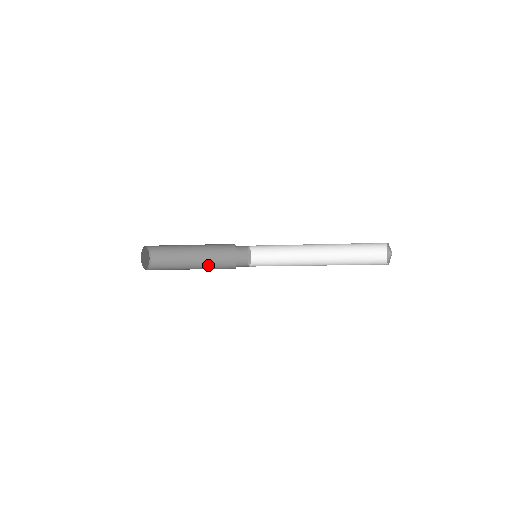
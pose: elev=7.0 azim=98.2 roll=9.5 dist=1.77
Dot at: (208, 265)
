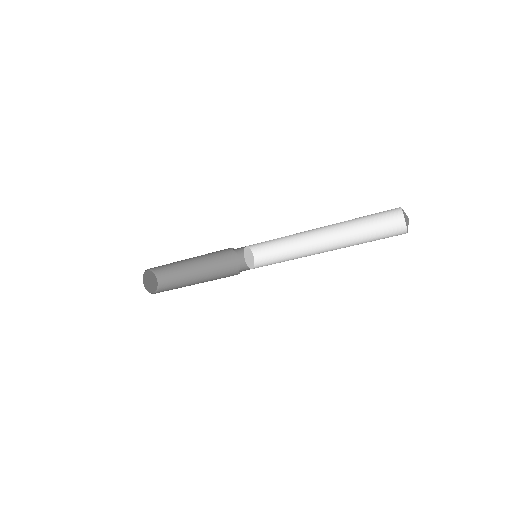
Dot at: (212, 278)
